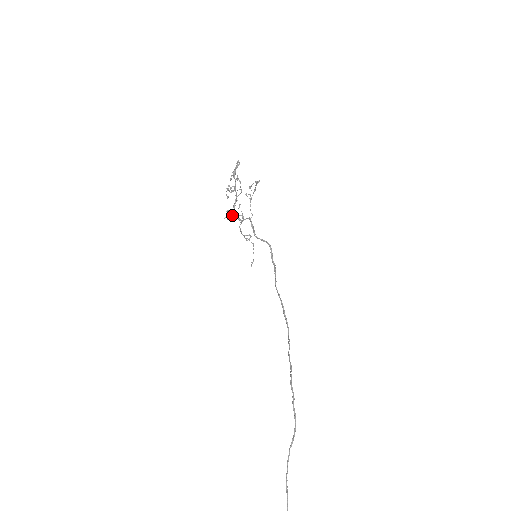
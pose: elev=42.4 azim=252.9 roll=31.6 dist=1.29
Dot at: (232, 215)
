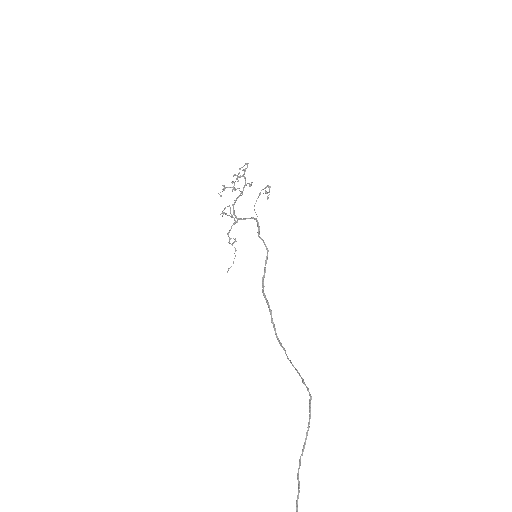
Dot at: (225, 214)
